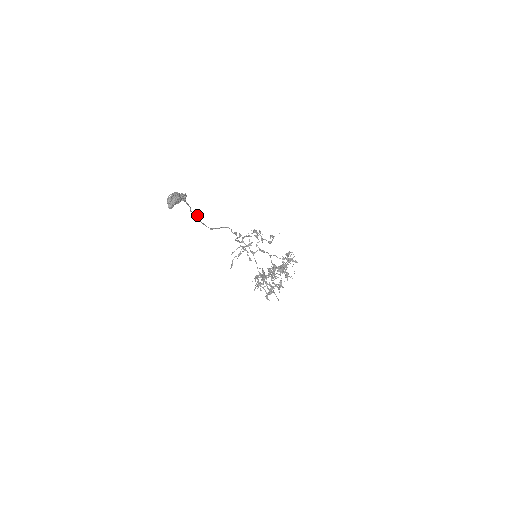
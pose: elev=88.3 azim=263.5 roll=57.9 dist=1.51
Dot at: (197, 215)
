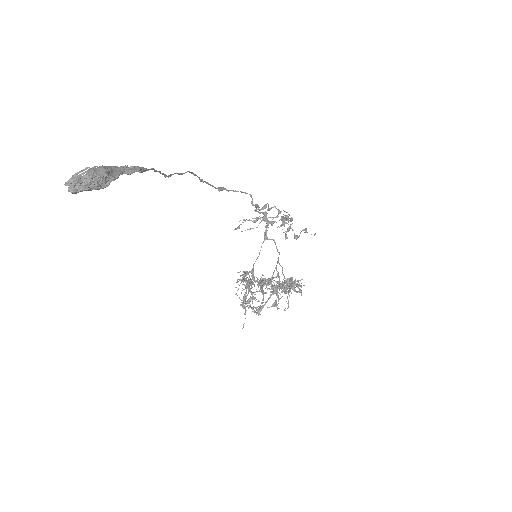
Dot at: (193, 174)
